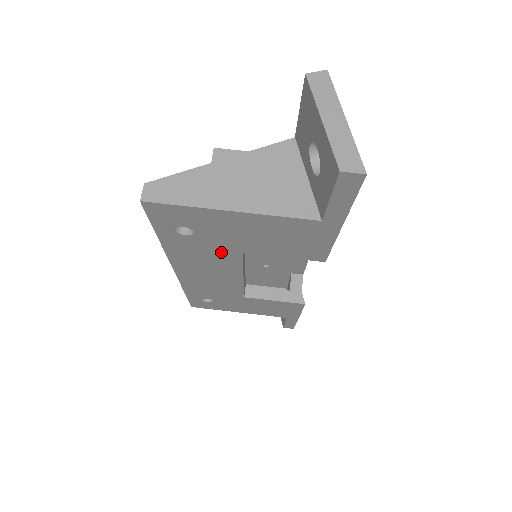
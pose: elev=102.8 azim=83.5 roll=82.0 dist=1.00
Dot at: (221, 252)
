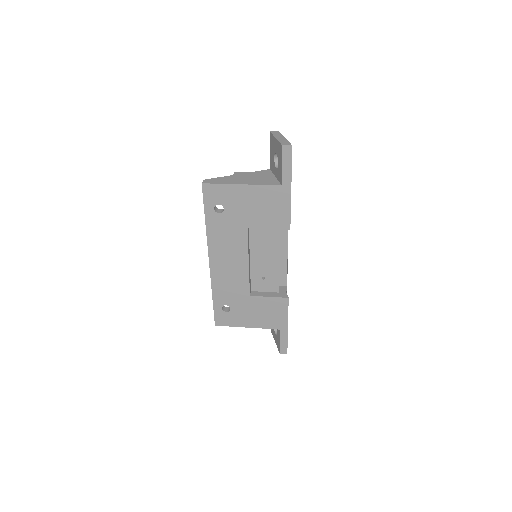
Dot at: (236, 230)
